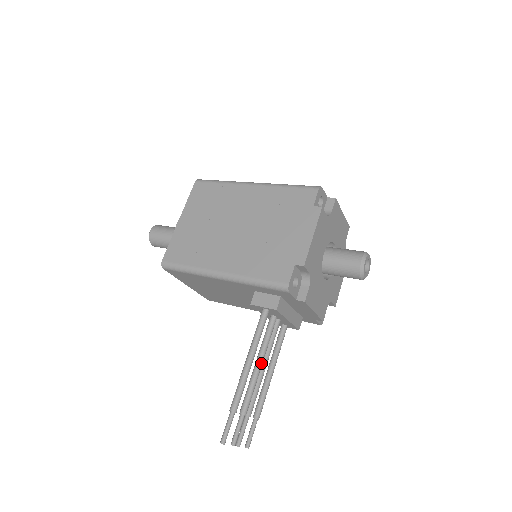
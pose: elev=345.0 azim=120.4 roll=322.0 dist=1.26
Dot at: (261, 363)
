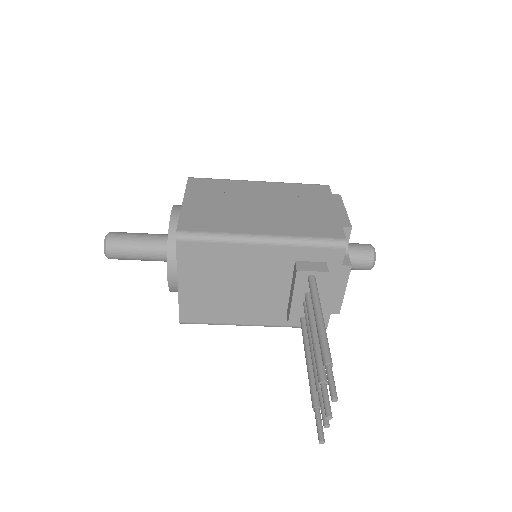
Dot at: occluded
